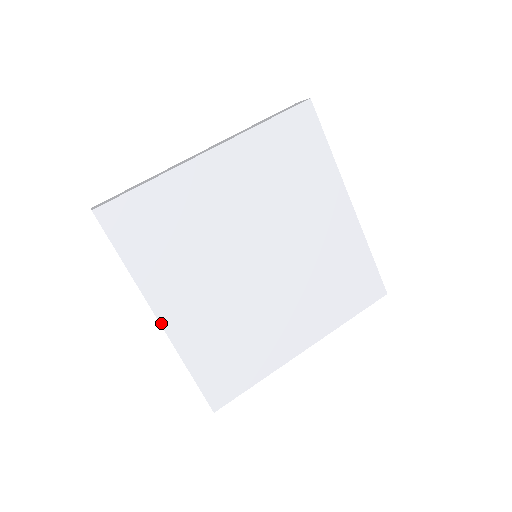
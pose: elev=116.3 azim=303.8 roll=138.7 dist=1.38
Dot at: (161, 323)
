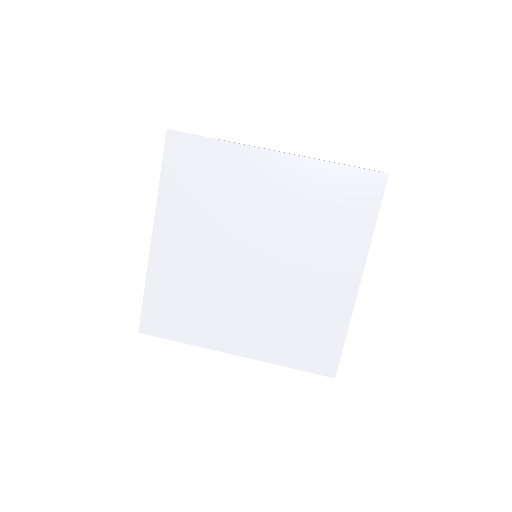
Dot at: (238, 355)
